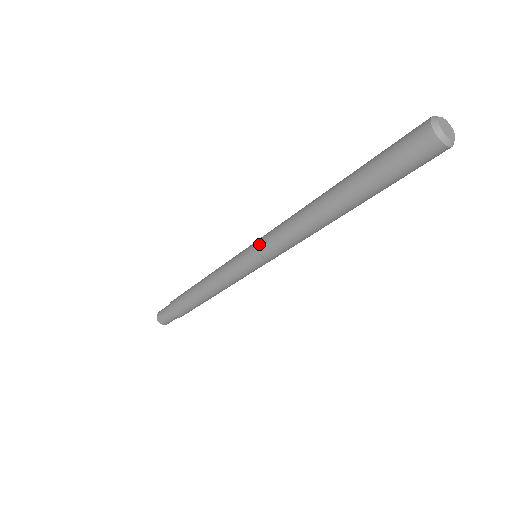
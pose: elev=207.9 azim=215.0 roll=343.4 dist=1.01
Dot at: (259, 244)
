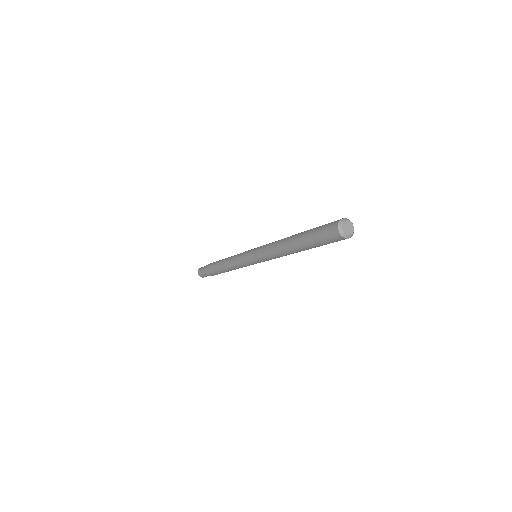
Dot at: (256, 251)
